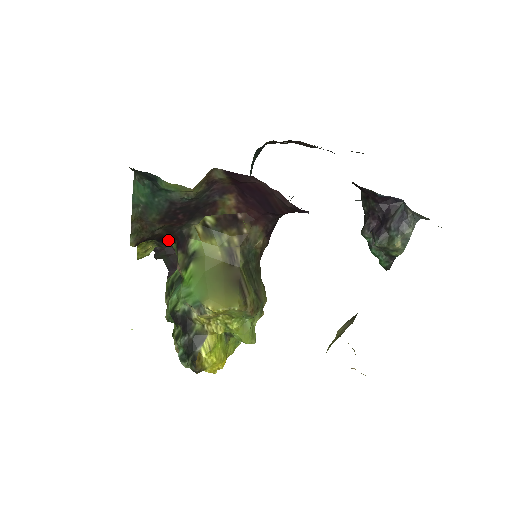
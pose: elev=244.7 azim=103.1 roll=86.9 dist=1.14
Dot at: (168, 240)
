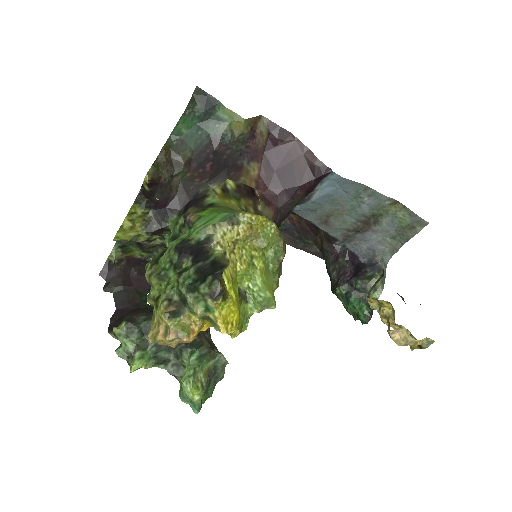
Dot at: (172, 208)
